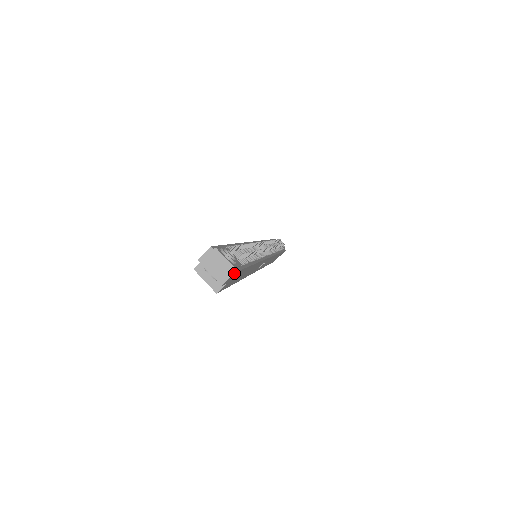
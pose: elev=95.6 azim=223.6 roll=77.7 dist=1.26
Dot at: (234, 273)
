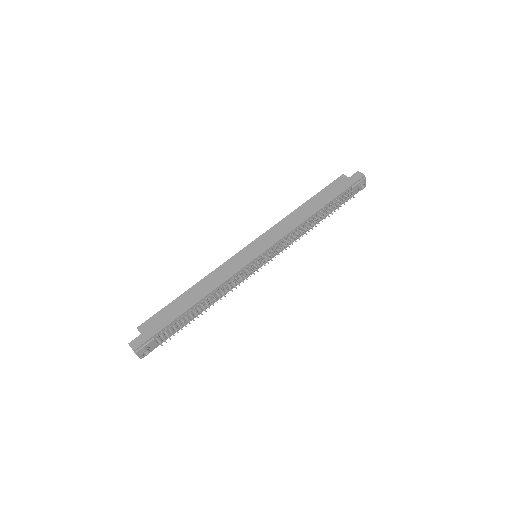
Dot at: (141, 358)
